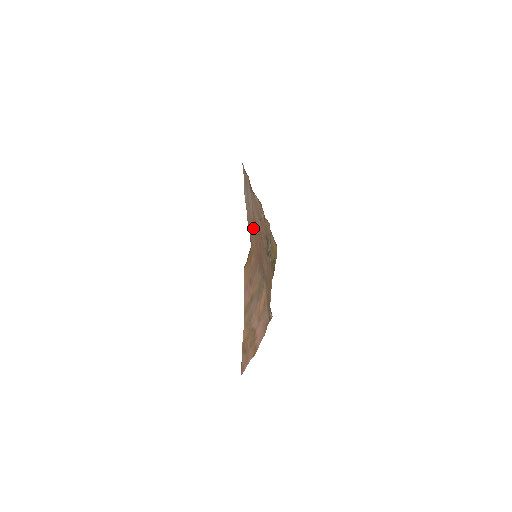
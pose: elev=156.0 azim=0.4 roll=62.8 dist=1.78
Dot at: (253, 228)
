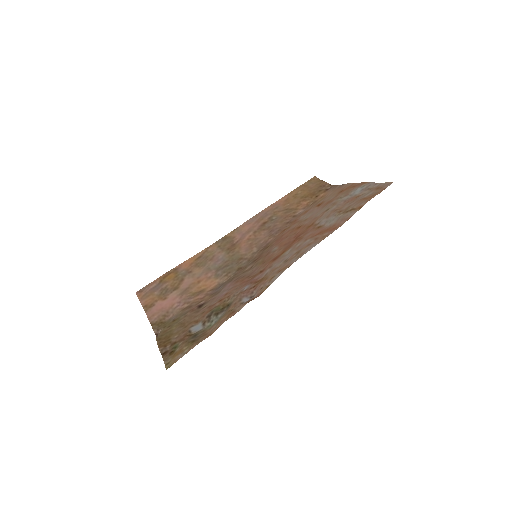
Dot at: (311, 221)
